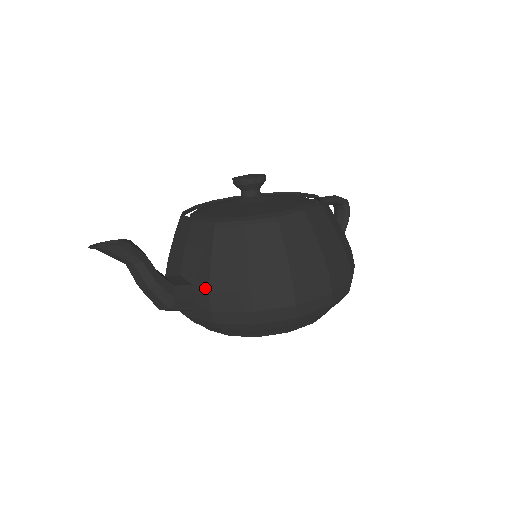
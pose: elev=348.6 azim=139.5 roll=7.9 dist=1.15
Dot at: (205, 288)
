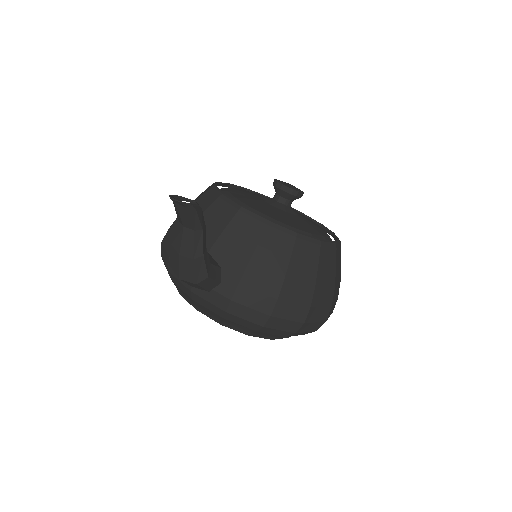
Dot at: (236, 277)
